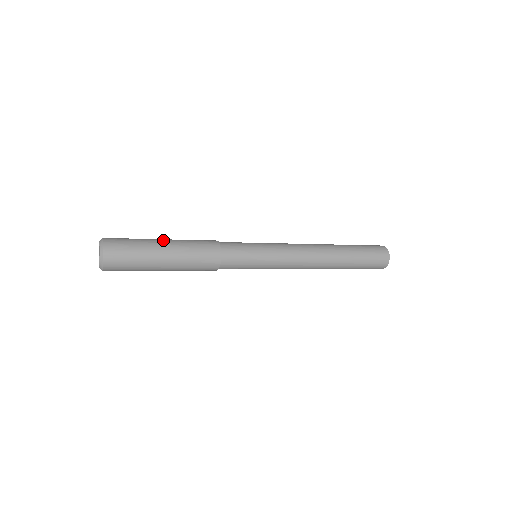
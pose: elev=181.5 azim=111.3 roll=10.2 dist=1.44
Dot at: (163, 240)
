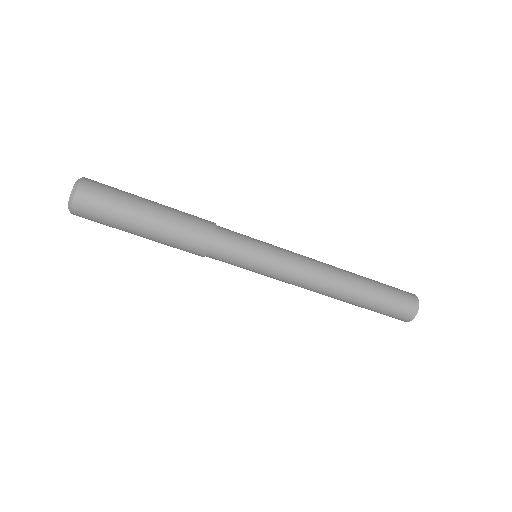
Dot at: occluded
